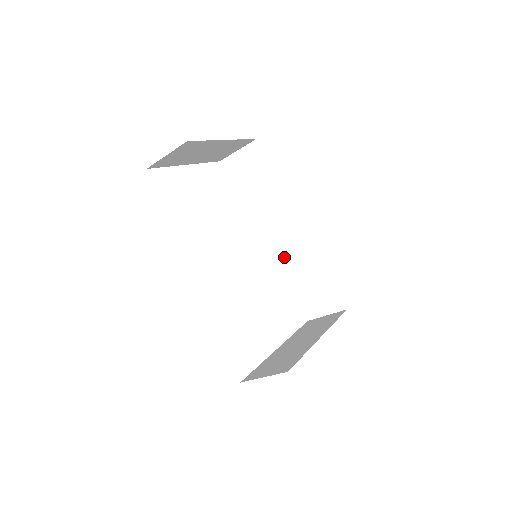
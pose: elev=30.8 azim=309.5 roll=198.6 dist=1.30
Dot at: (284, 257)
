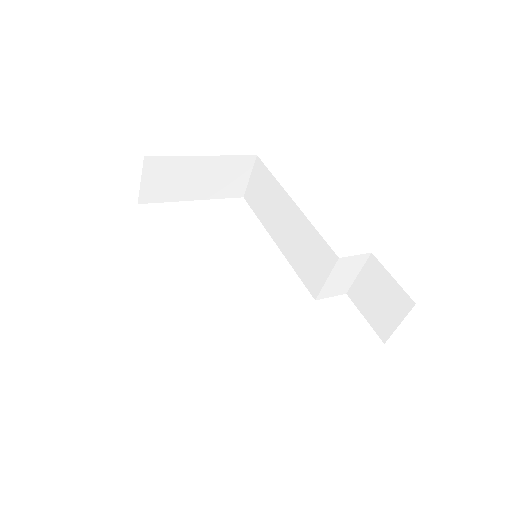
Dot at: (311, 260)
